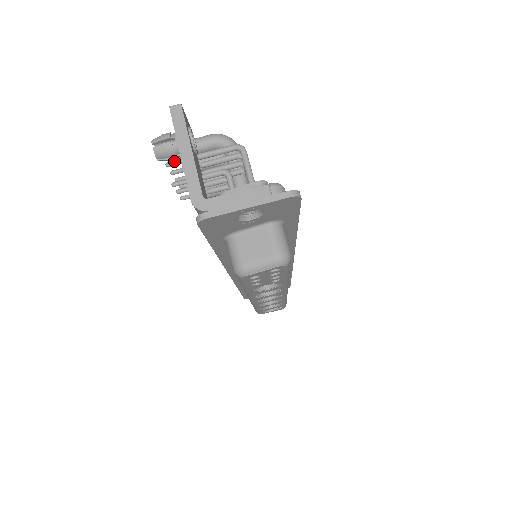
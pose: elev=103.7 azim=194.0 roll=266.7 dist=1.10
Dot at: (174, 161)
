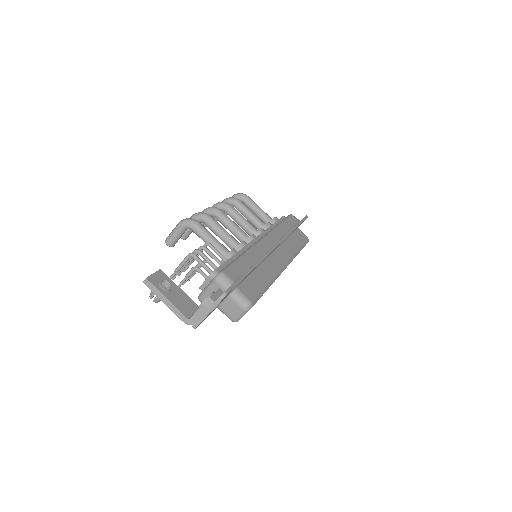
Dot at: occluded
